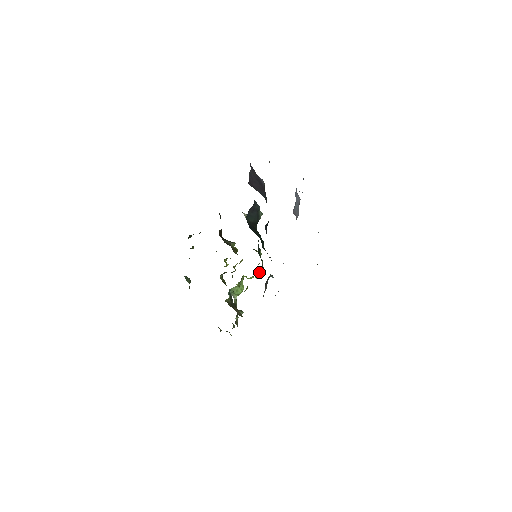
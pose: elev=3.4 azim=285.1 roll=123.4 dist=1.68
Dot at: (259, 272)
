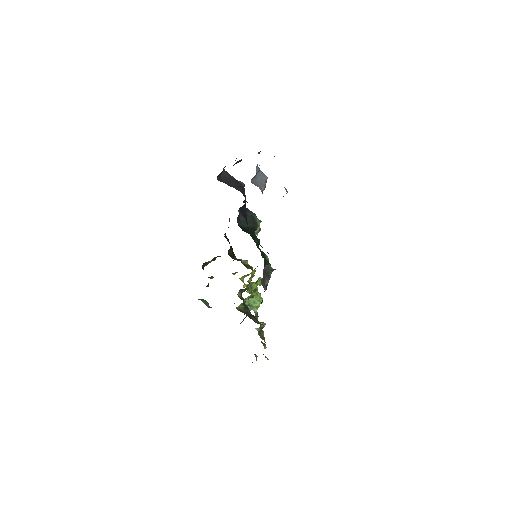
Dot at: occluded
